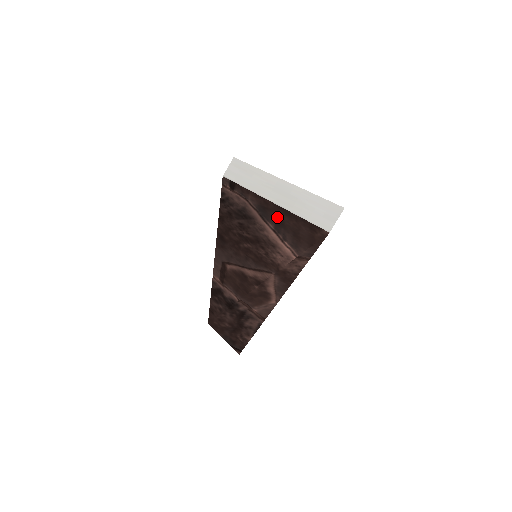
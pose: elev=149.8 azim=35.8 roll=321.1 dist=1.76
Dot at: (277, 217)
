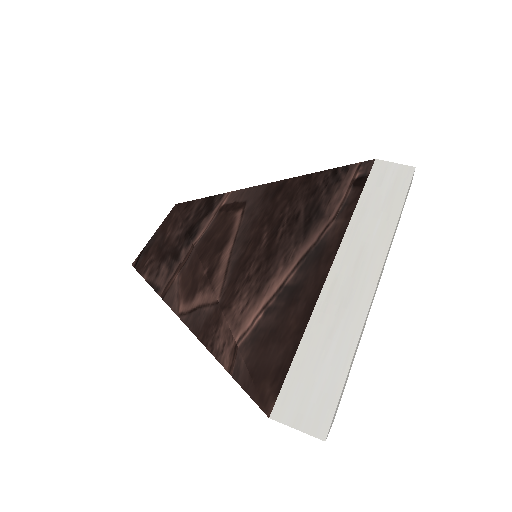
Dot at: (304, 287)
